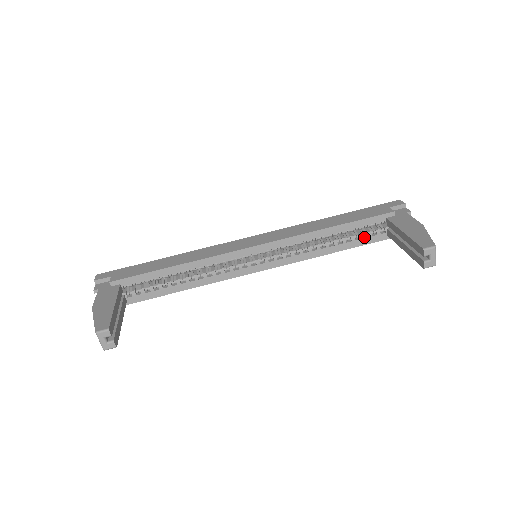
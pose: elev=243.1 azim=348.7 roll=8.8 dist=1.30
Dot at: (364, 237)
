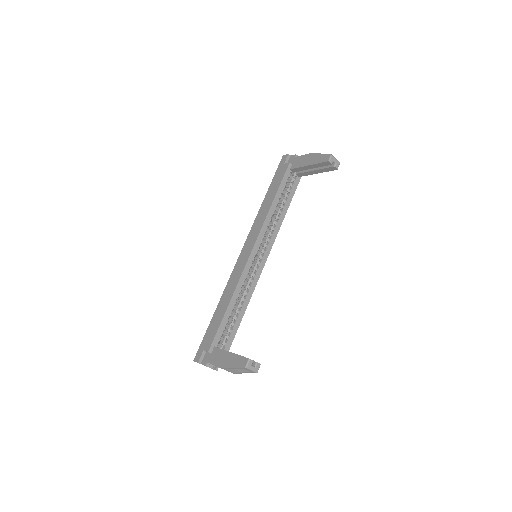
Dot at: (290, 190)
